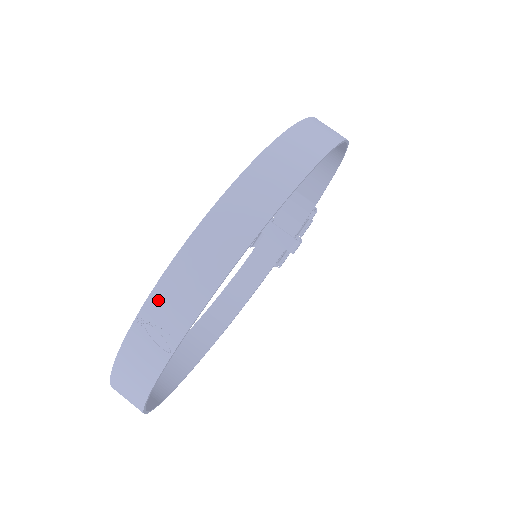
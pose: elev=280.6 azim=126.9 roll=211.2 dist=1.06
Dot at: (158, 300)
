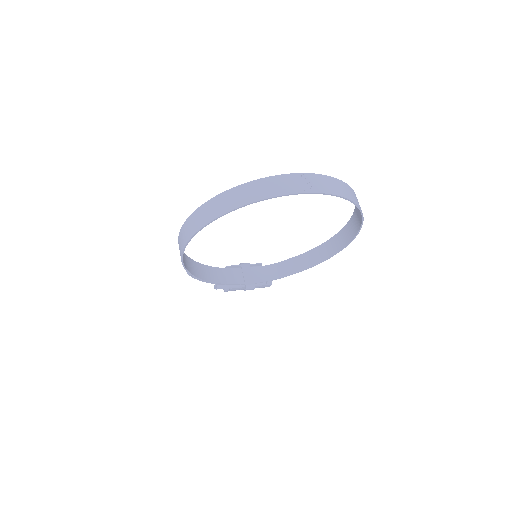
Dot at: (316, 177)
